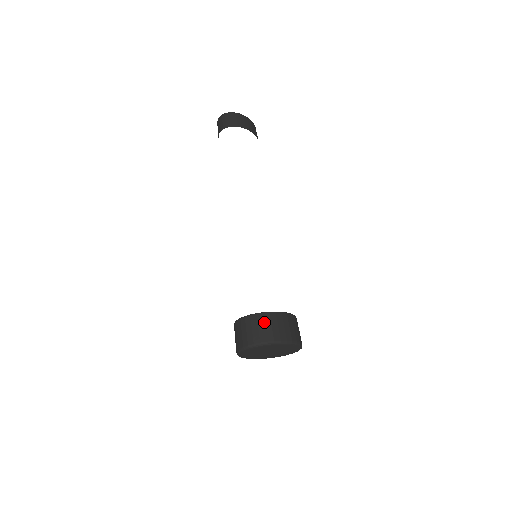
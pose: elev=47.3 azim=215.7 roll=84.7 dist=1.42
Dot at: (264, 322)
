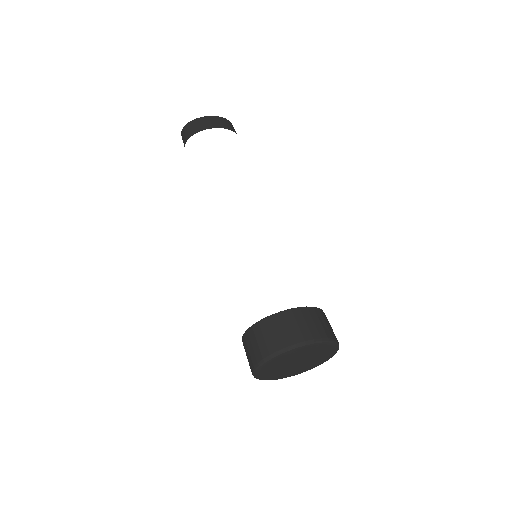
Dot at: (255, 336)
